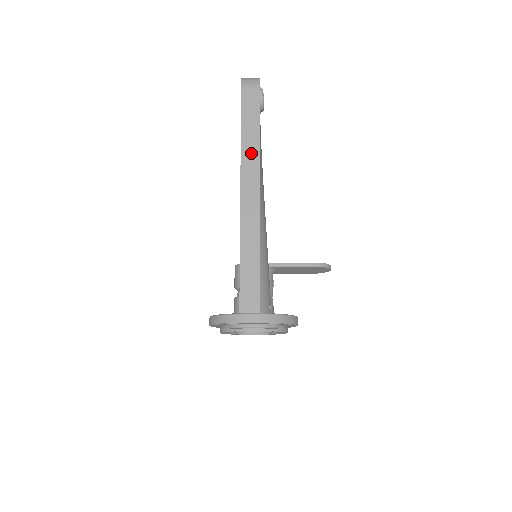
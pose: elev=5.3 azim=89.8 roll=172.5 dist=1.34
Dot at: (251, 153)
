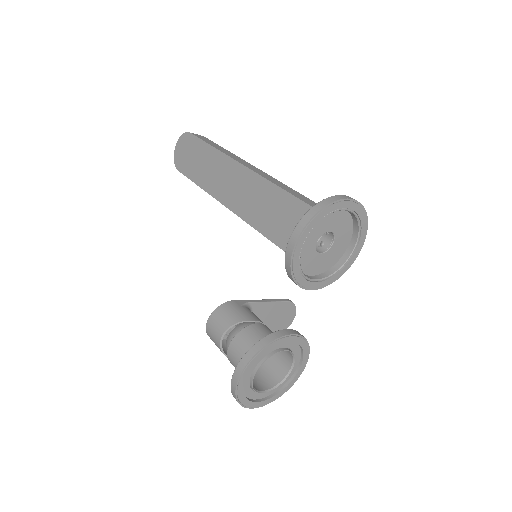
Dot at: (230, 154)
